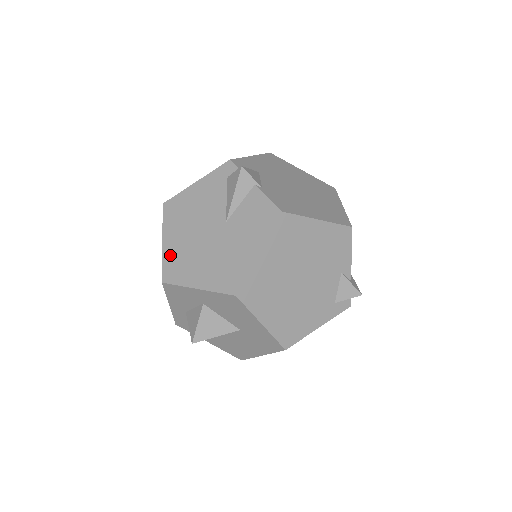
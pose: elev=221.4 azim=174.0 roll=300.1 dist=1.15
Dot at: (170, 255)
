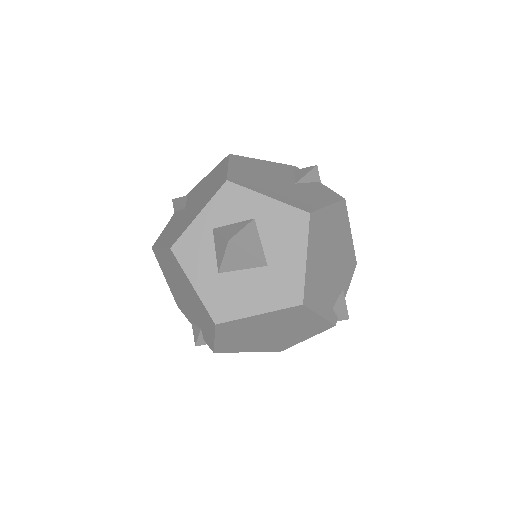
Dot at: (237, 173)
